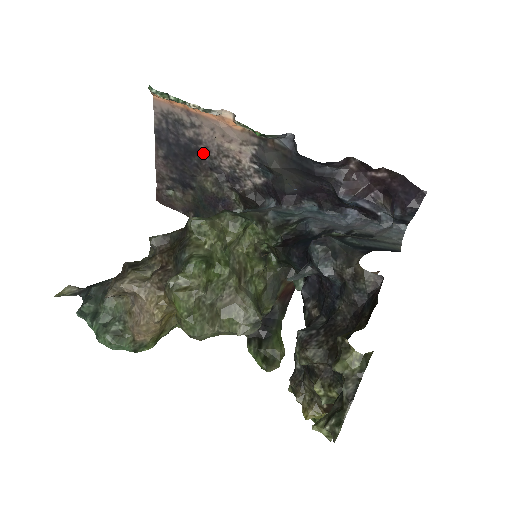
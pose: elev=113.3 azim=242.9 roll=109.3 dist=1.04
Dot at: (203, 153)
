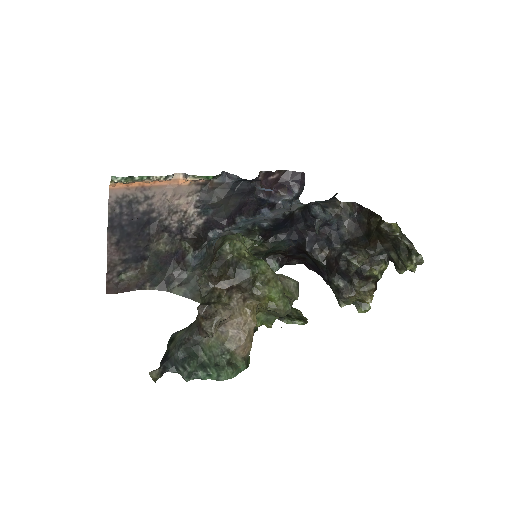
Dot at: (154, 220)
